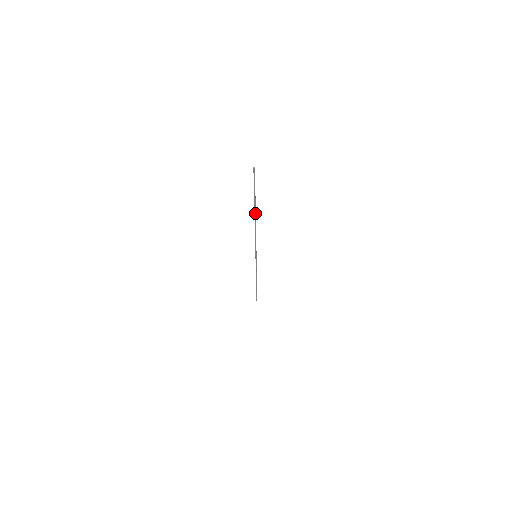
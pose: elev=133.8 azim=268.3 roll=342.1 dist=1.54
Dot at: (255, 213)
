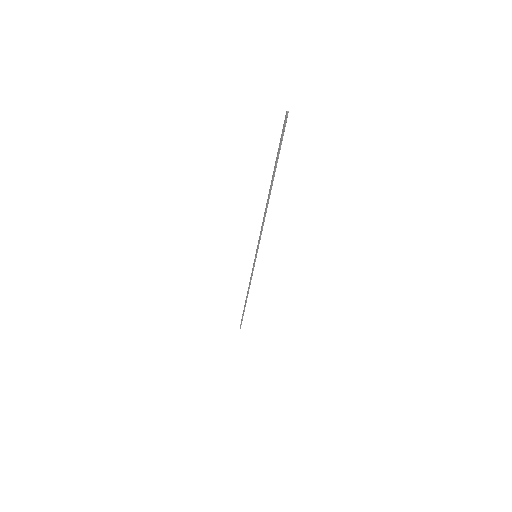
Dot at: (271, 188)
